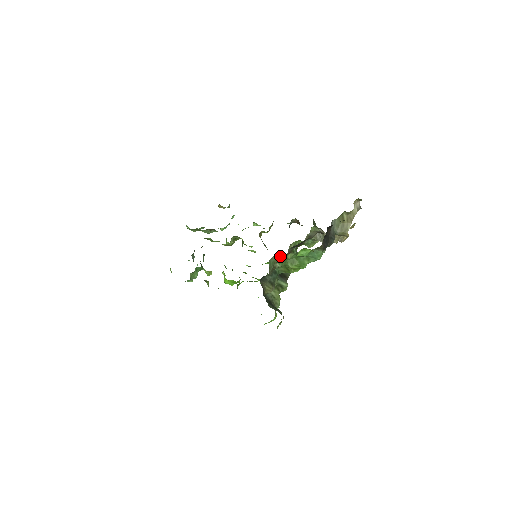
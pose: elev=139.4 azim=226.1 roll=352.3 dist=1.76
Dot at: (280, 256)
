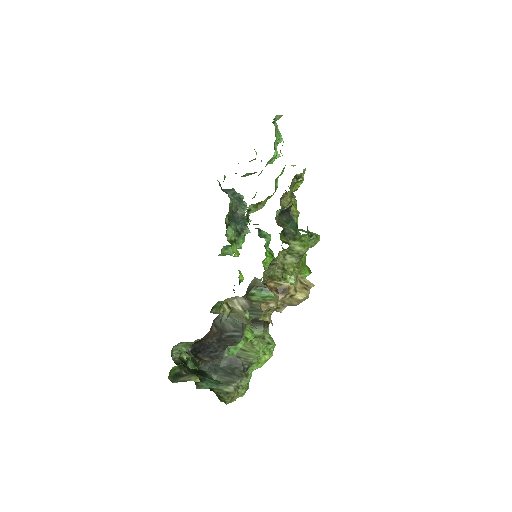
Dot at: occluded
